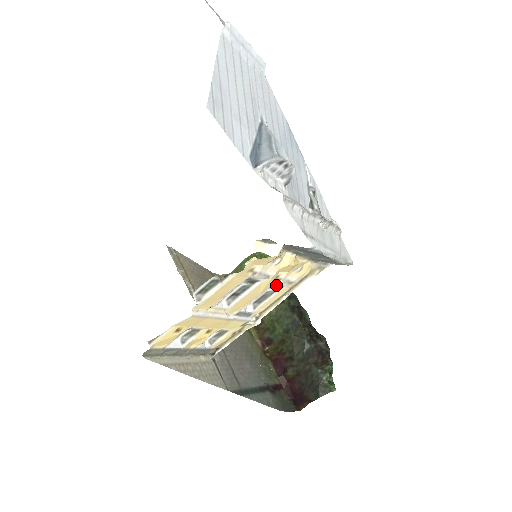
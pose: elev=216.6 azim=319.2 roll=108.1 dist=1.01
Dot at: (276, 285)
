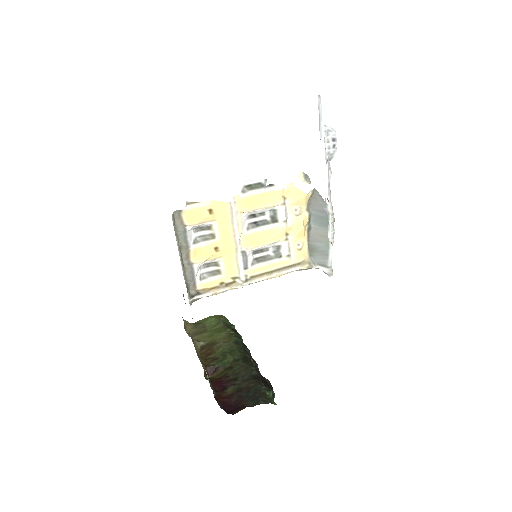
Dot at: (279, 250)
